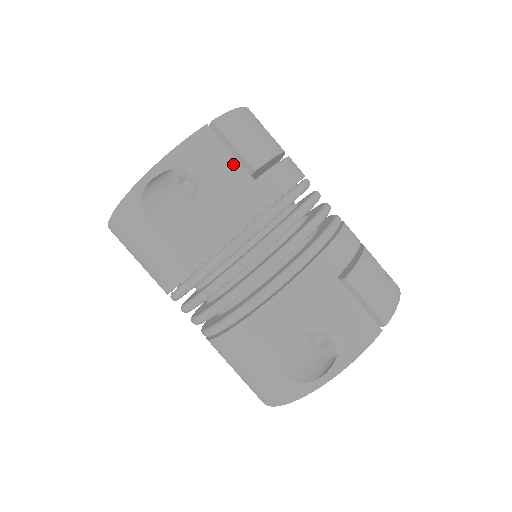
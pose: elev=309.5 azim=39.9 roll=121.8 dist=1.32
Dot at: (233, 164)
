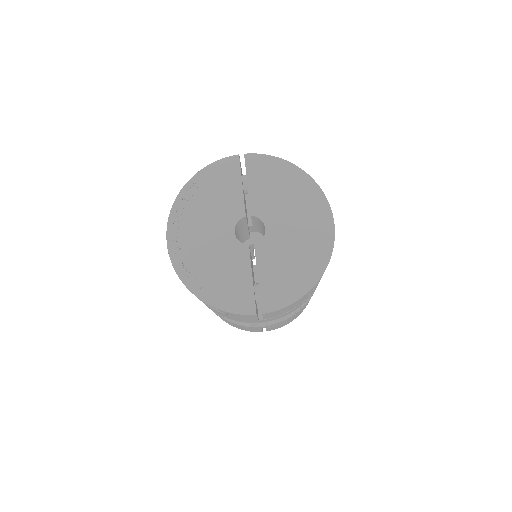
Dot at: (253, 319)
